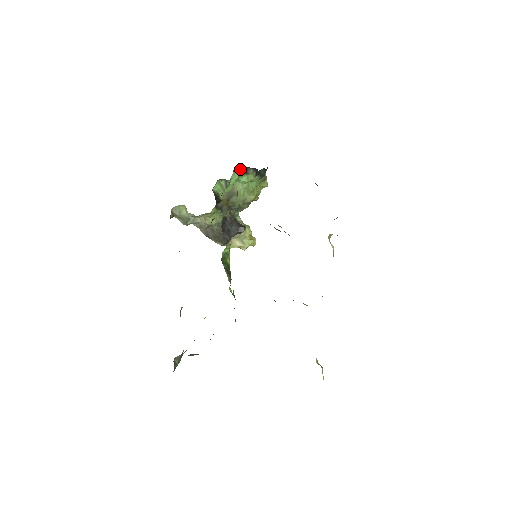
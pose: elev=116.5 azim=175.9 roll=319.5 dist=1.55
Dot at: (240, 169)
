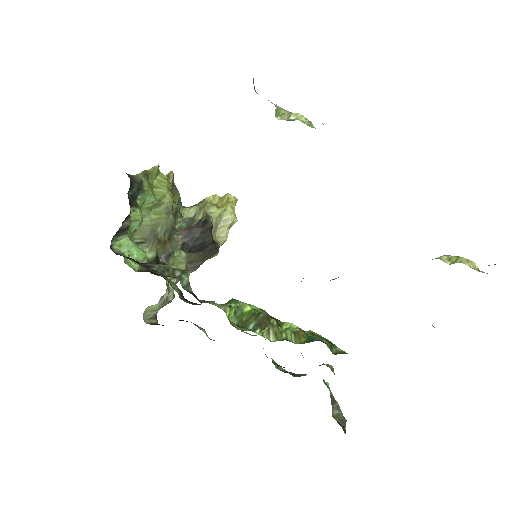
Dot at: (117, 237)
